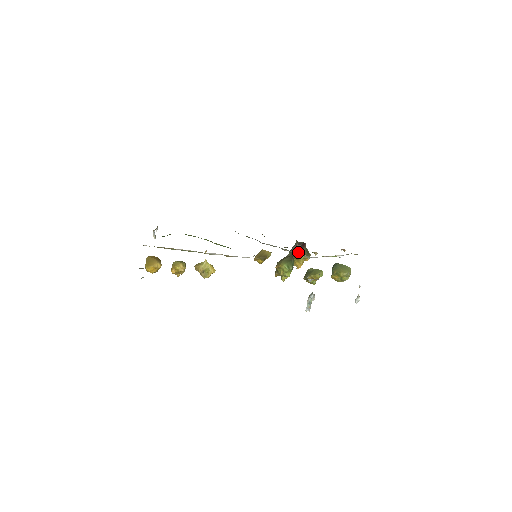
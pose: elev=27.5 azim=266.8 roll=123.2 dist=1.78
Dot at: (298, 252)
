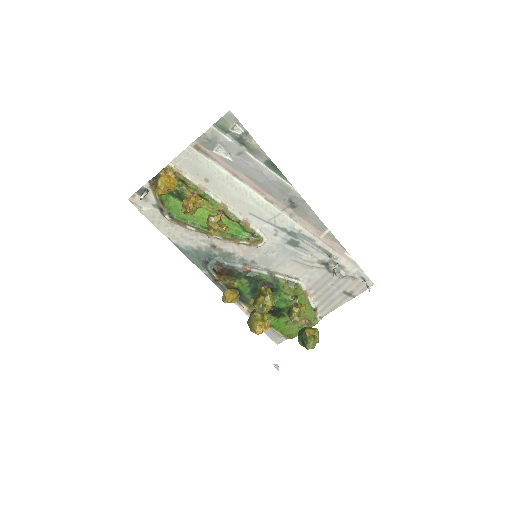
Dot at: occluded
